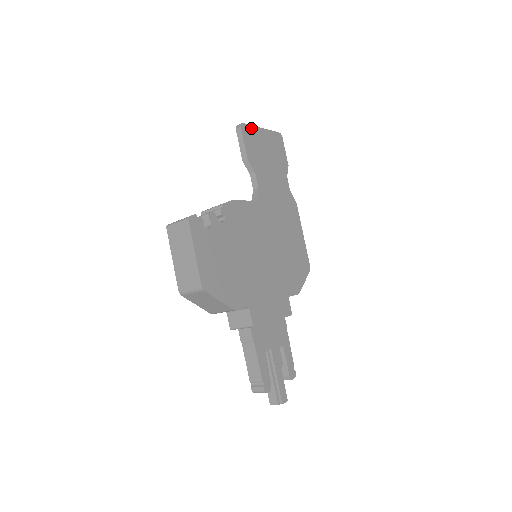
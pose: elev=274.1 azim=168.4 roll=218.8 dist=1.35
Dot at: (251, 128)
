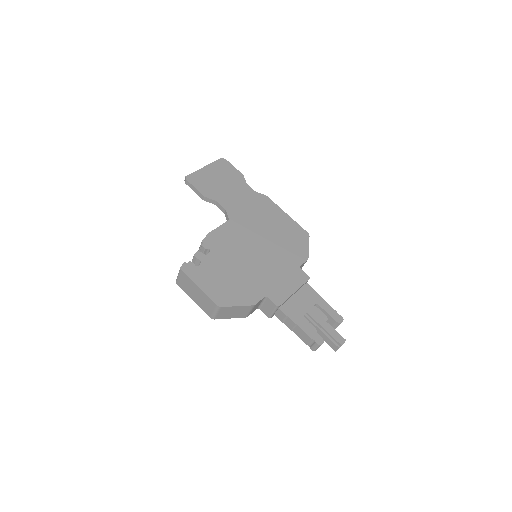
Dot at: (195, 174)
